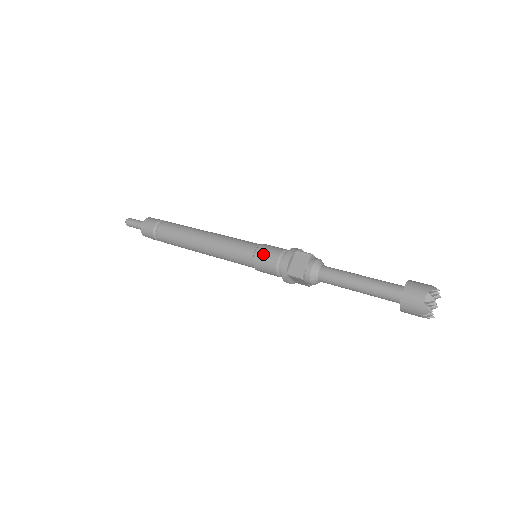
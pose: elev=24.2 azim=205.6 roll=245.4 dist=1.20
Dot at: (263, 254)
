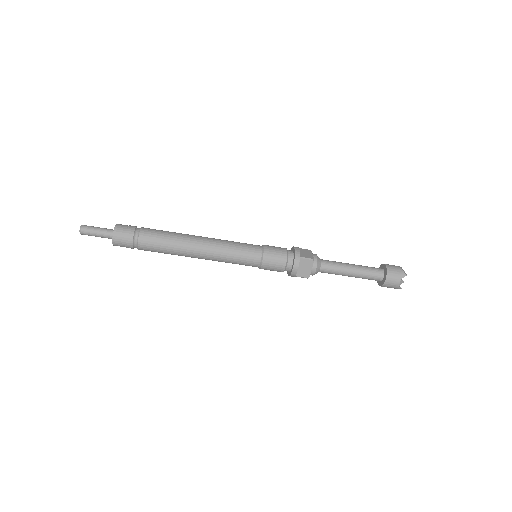
Dot at: (272, 247)
